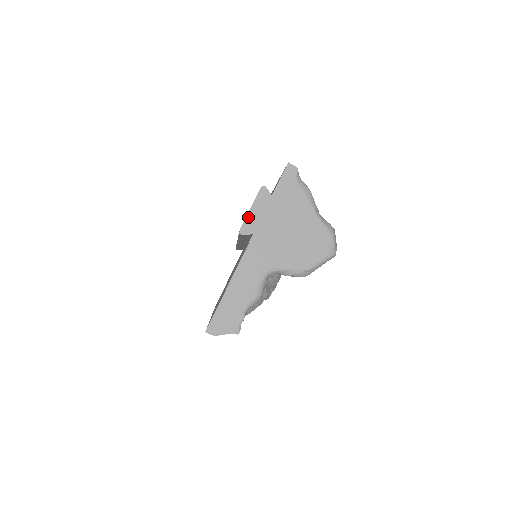
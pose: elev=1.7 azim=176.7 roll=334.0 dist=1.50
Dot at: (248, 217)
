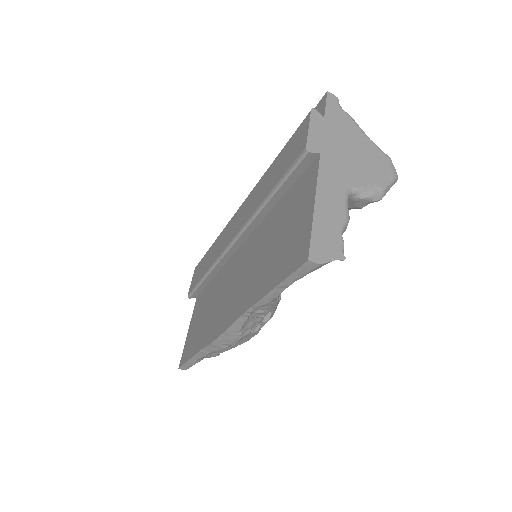
Dot at: (309, 136)
